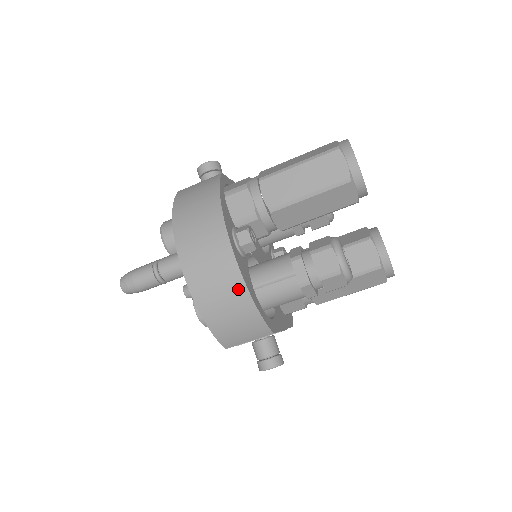
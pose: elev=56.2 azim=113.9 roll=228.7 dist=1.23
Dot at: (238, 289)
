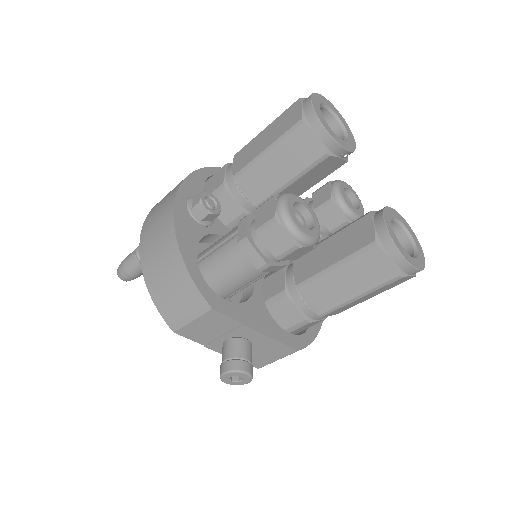
Dot at: (170, 244)
